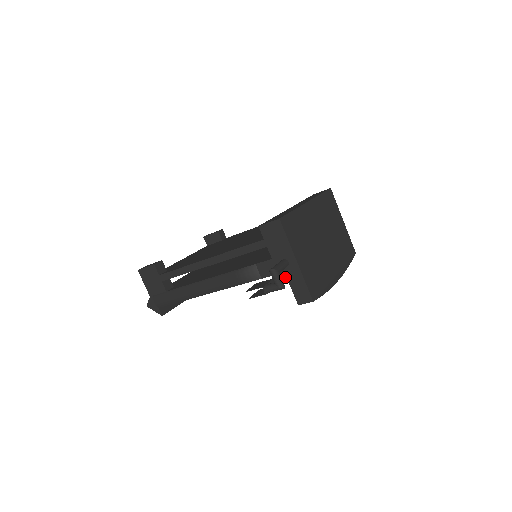
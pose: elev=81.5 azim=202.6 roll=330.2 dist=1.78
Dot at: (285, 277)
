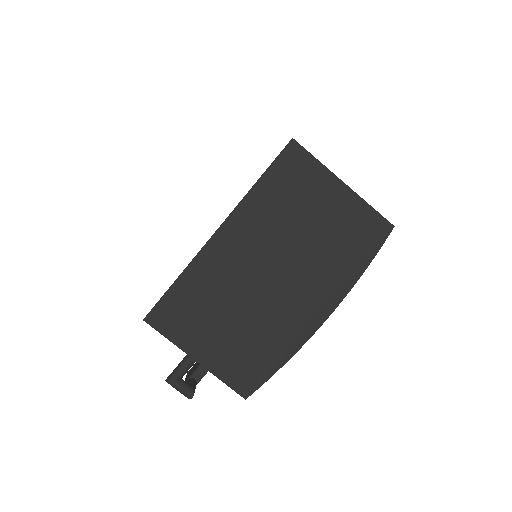
Dot at: occluded
